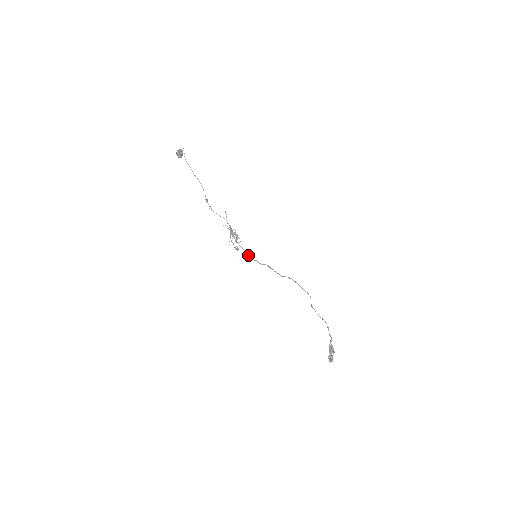
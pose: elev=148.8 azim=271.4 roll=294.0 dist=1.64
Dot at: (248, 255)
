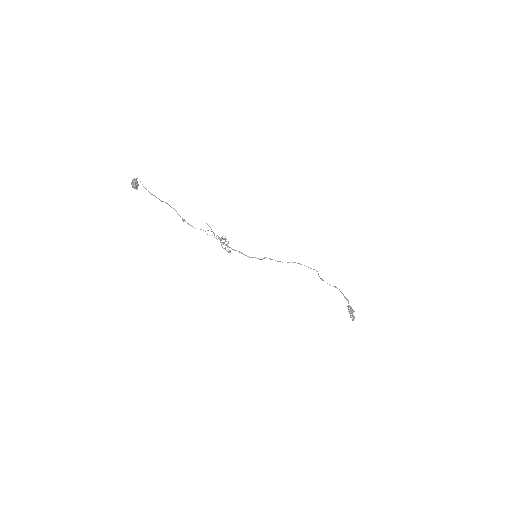
Dot at: occluded
